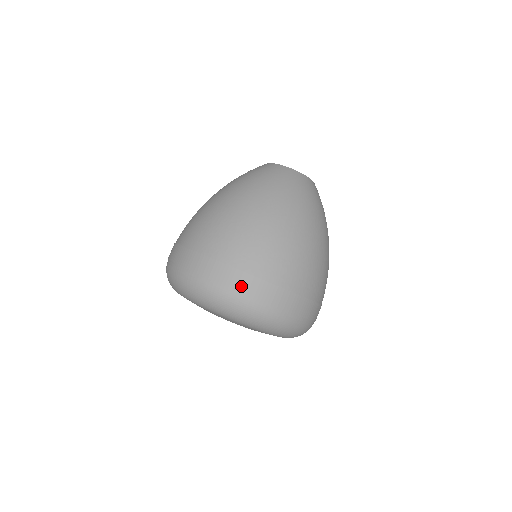
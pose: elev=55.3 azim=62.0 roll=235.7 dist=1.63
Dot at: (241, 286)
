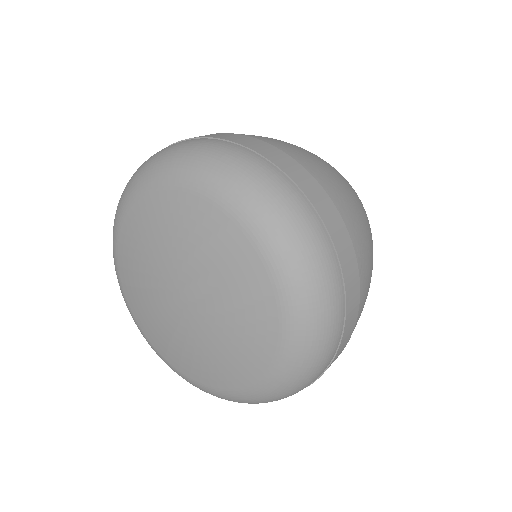
Dot at: (246, 143)
